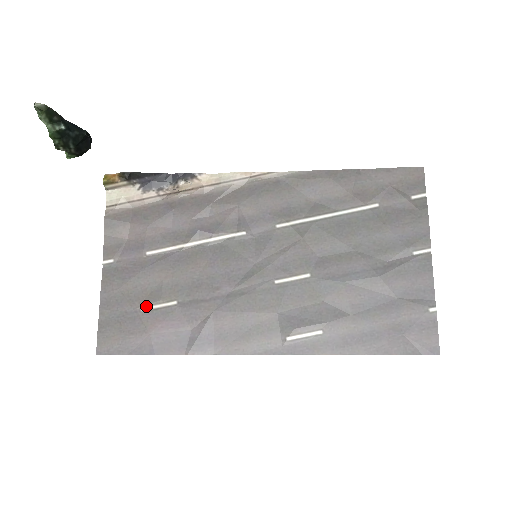
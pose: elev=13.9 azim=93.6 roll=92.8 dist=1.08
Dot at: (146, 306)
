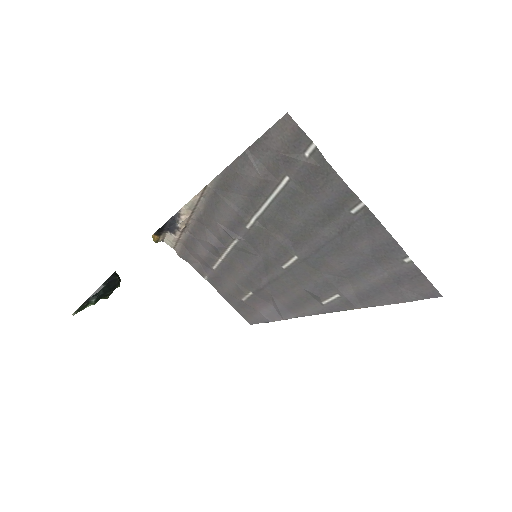
Dot at: (242, 298)
